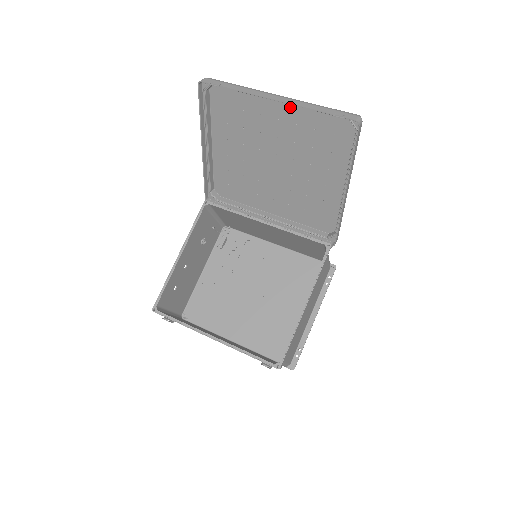
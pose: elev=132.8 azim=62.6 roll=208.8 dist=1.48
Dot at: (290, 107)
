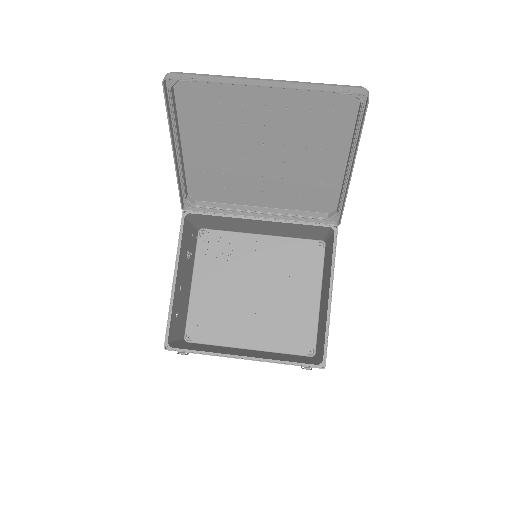
Dot at: (279, 90)
